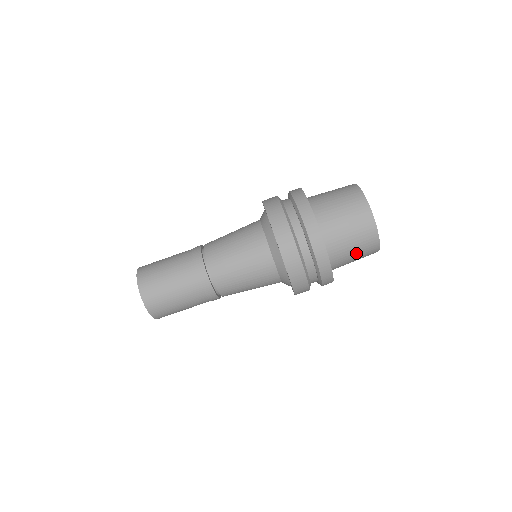
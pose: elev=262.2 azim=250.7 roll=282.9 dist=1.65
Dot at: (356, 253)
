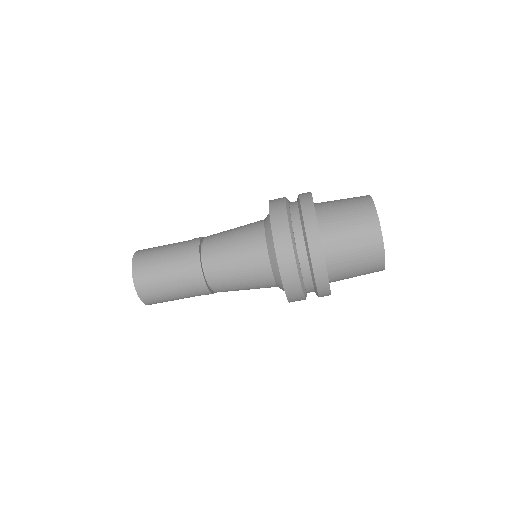
Dot at: occluded
